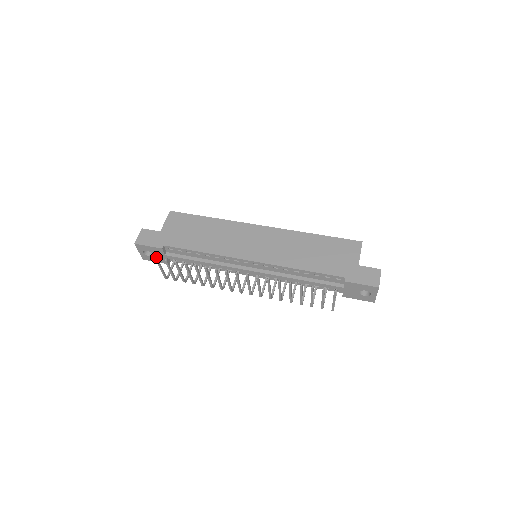
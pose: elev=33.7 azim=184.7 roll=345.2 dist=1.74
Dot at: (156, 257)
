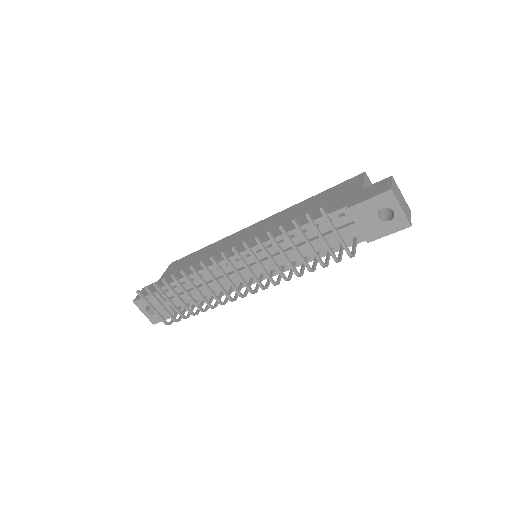
Dot at: (137, 290)
